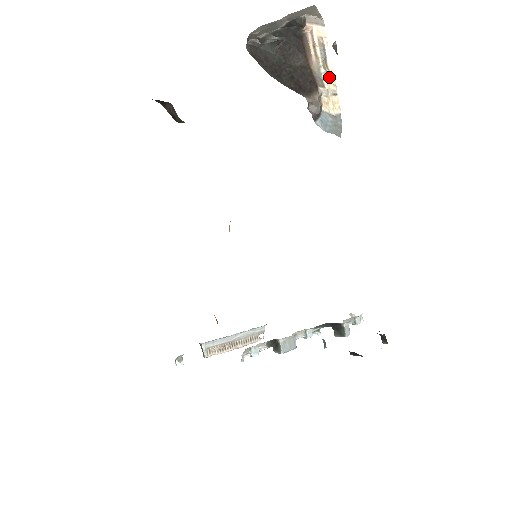
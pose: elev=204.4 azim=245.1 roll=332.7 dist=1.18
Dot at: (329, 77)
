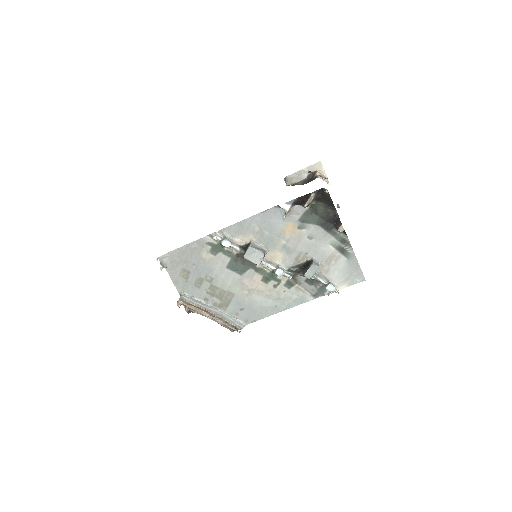
Dot at: occluded
